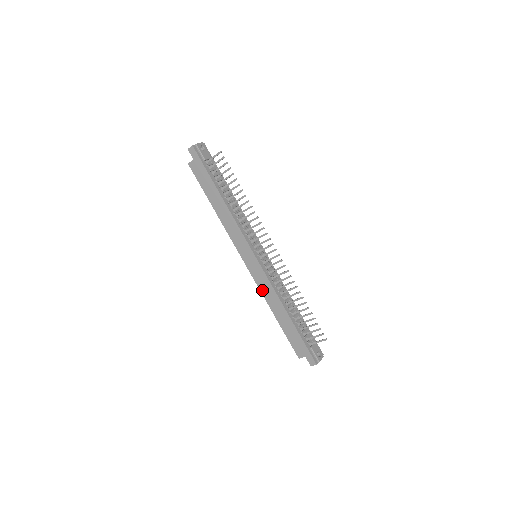
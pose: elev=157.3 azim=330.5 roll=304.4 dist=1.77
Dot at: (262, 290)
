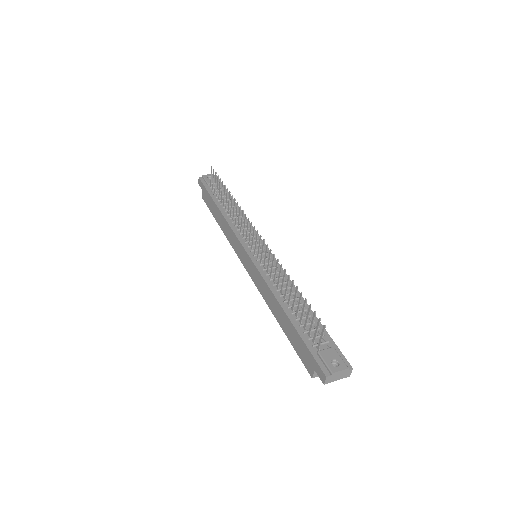
Dot at: (261, 292)
